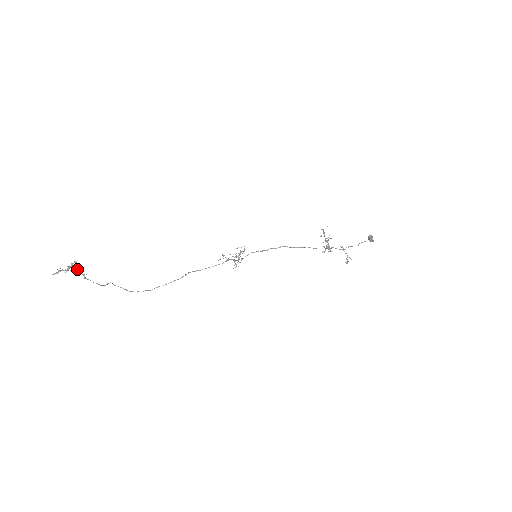
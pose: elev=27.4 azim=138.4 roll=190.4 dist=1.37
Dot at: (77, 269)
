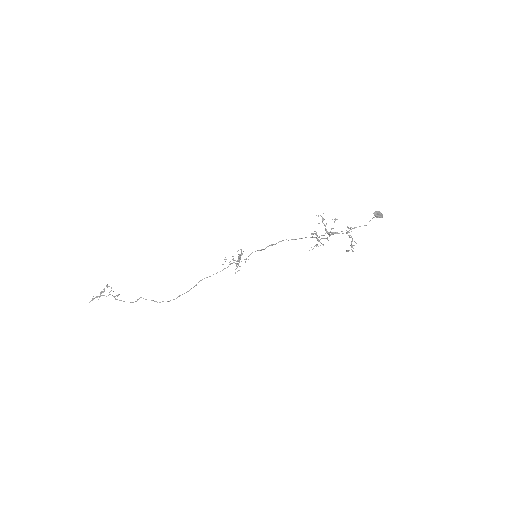
Dot at: occluded
